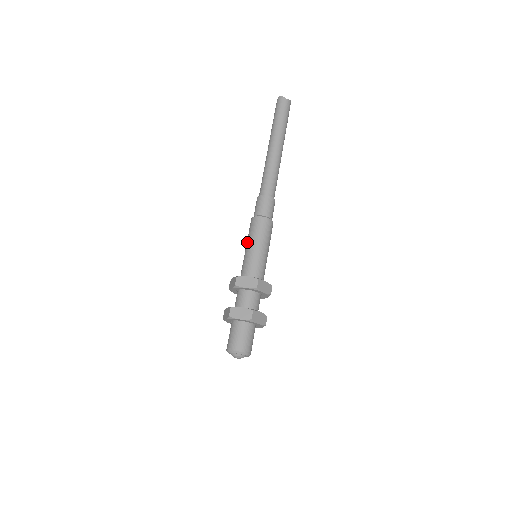
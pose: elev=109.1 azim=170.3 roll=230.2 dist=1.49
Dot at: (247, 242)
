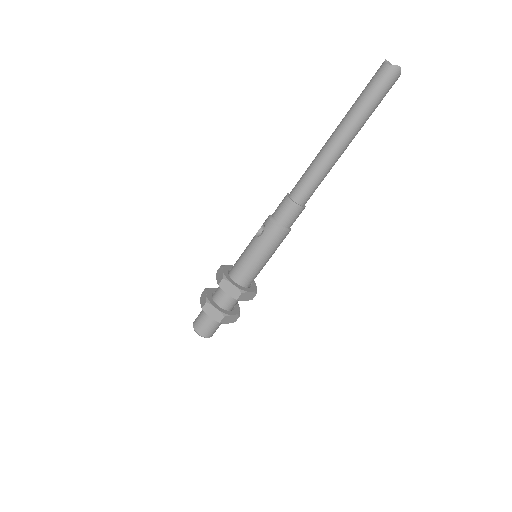
Dot at: (260, 250)
